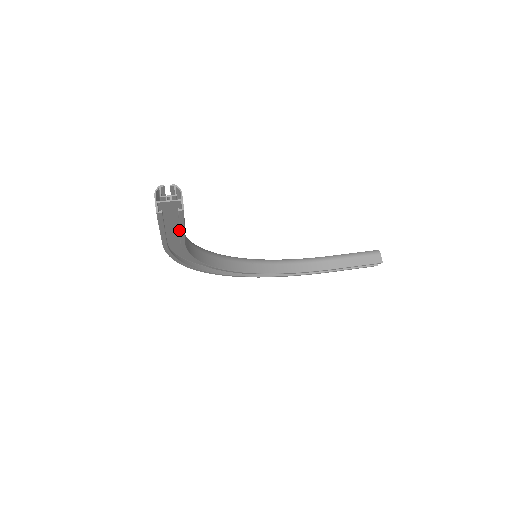
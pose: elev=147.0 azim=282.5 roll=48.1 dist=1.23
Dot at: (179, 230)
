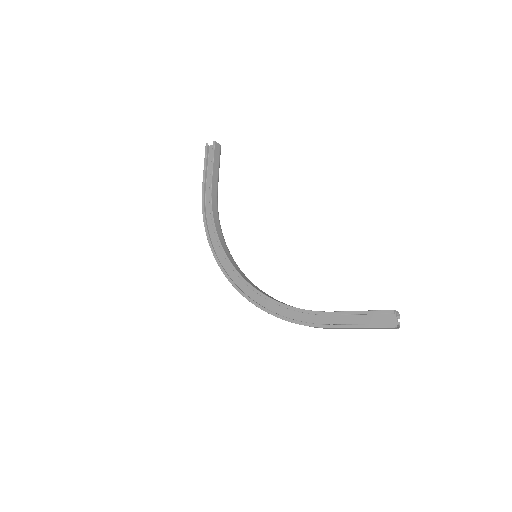
Dot at: (211, 167)
